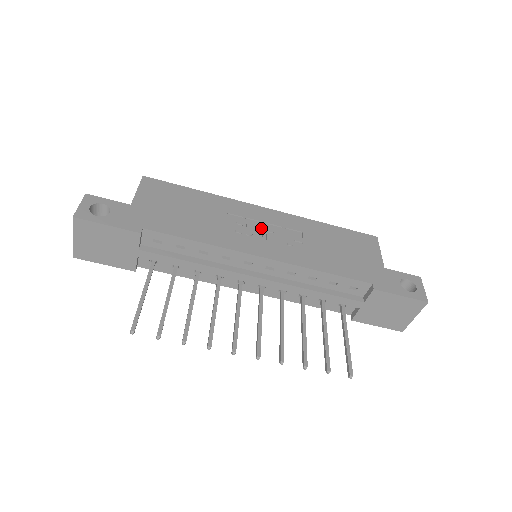
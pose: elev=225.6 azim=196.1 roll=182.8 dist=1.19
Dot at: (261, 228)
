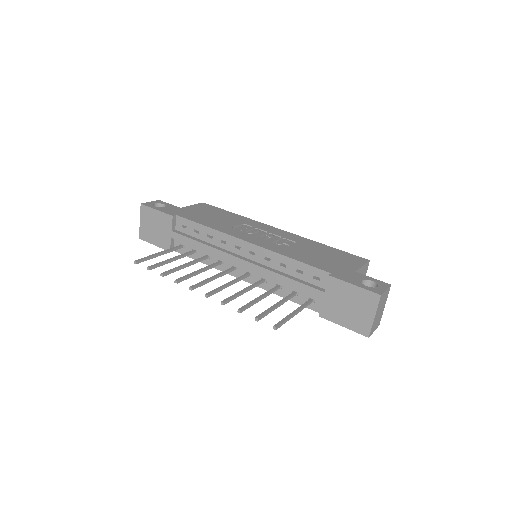
Dot at: (263, 234)
